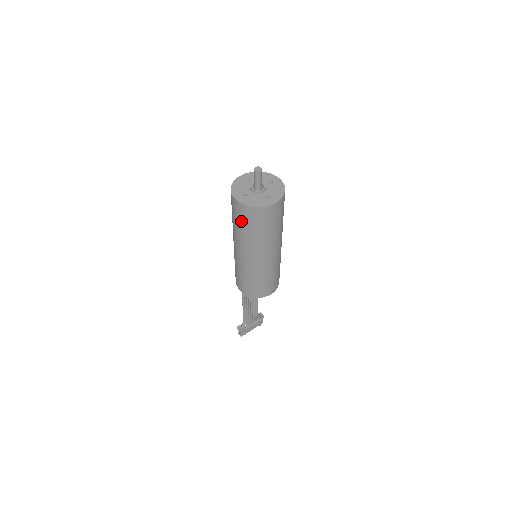
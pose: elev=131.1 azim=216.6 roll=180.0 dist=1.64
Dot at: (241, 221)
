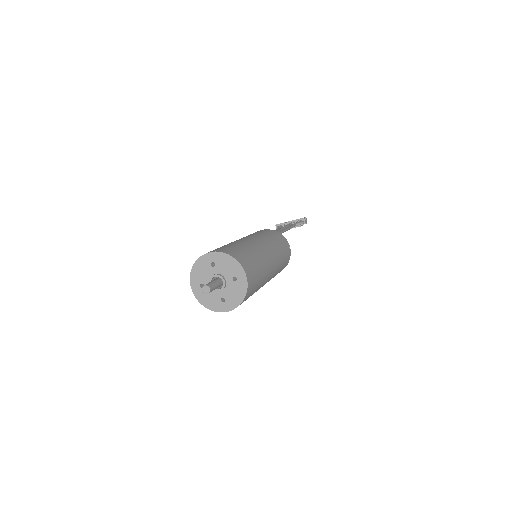
Dot at: occluded
